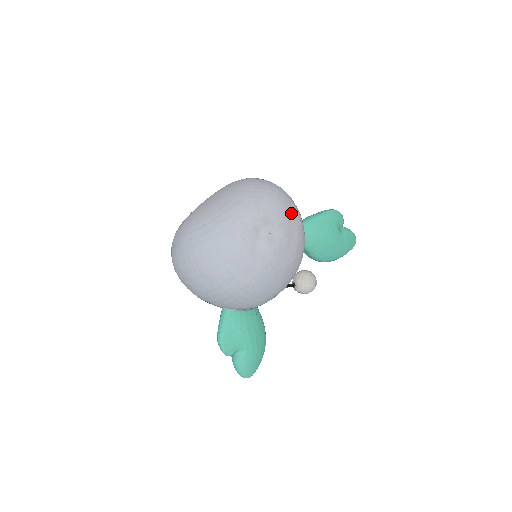
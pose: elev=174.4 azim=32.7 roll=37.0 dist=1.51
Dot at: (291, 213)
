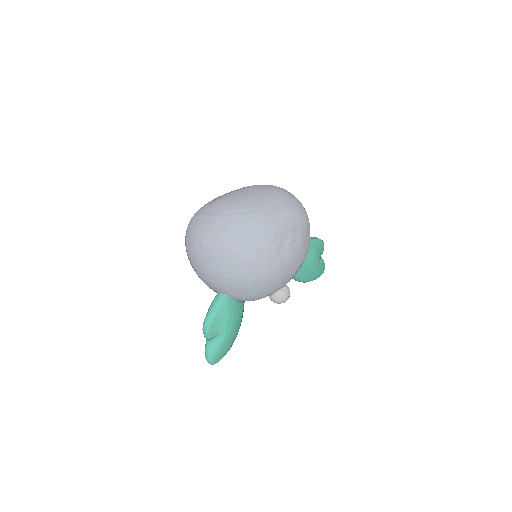
Dot at: (308, 229)
